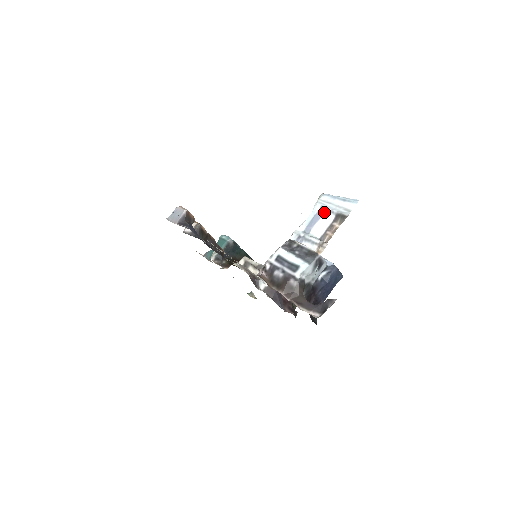
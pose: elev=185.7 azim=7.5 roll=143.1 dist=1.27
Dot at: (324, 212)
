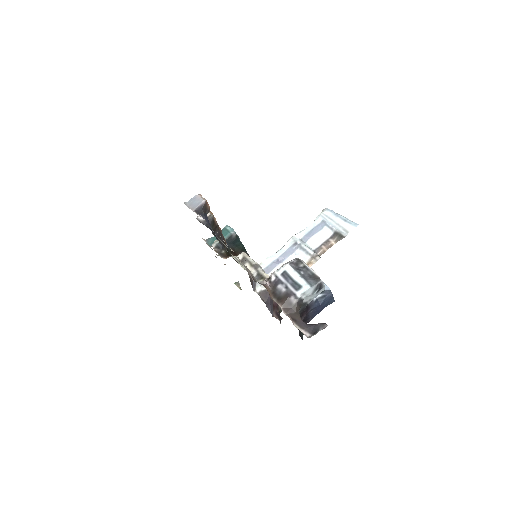
Dot at: (324, 226)
